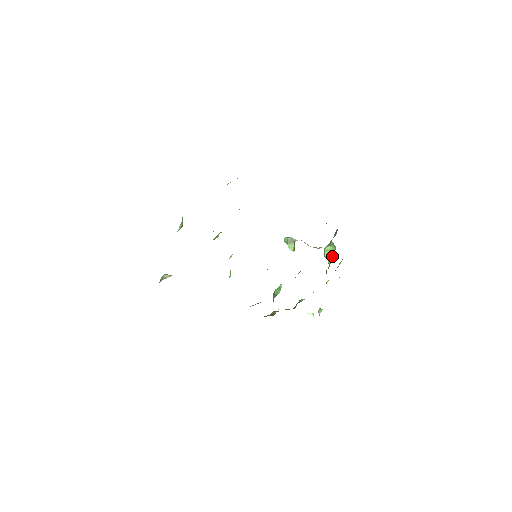
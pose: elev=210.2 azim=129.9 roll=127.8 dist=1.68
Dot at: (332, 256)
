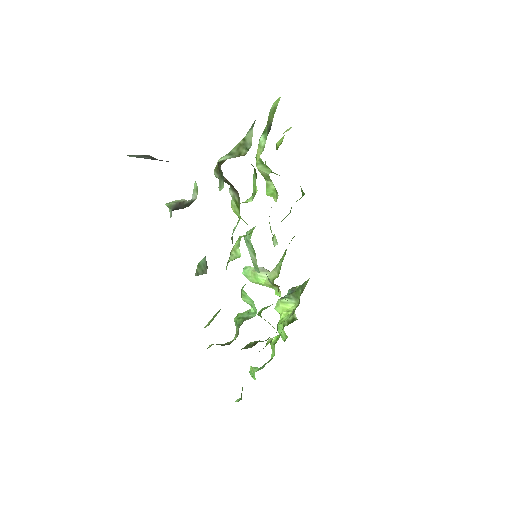
Dot at: (292, 309)
